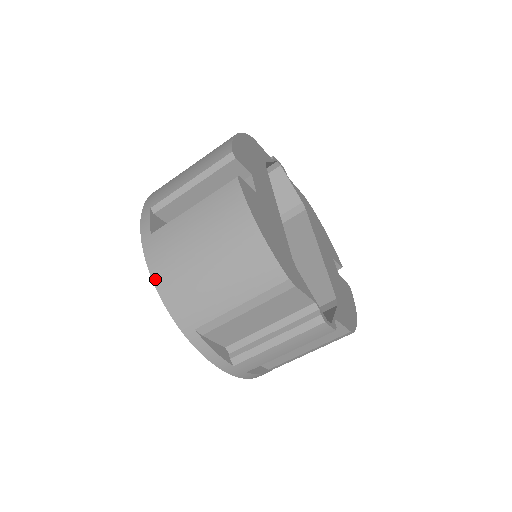
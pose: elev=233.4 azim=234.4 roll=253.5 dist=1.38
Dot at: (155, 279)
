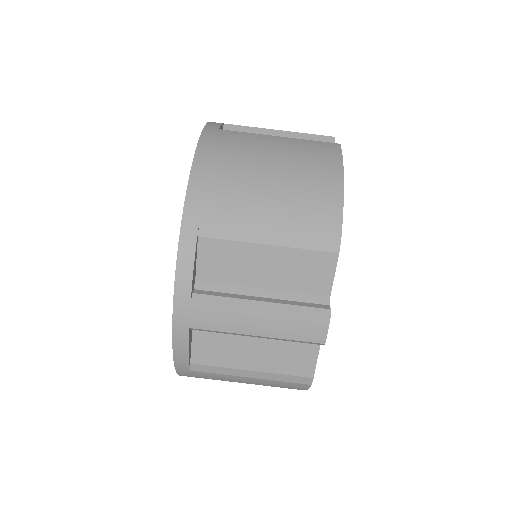
Dot at: (199, 154)
